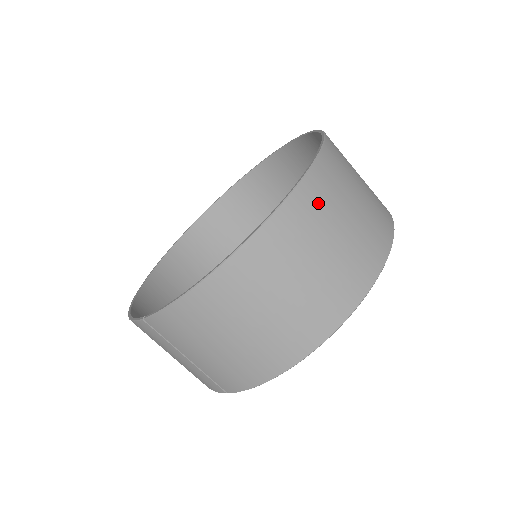
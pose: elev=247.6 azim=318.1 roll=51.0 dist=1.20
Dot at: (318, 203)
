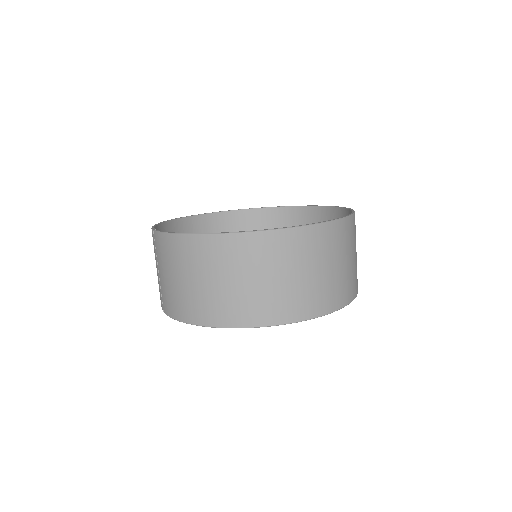
Dot at: (289, 249)
